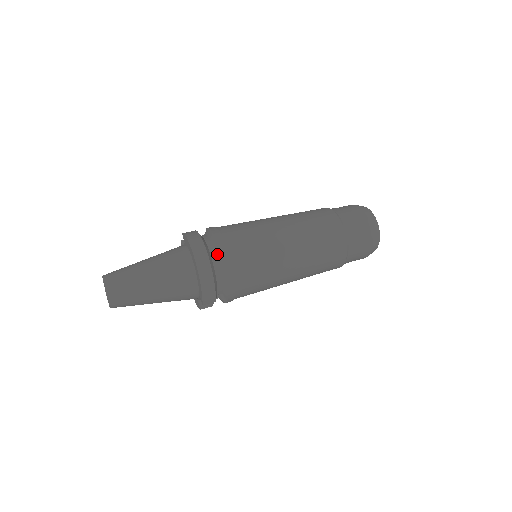
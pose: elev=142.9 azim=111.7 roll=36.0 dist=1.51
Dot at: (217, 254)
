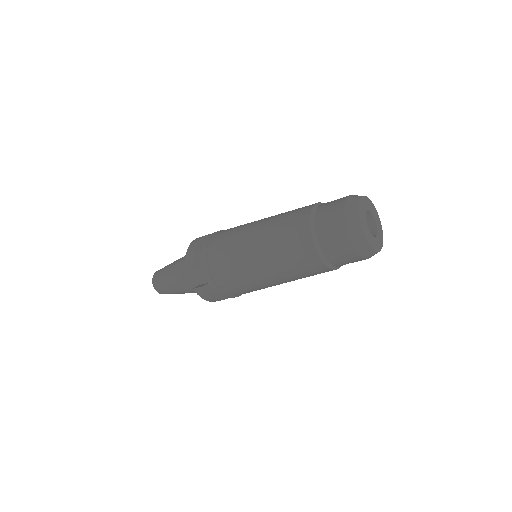
Dot at: occluded
